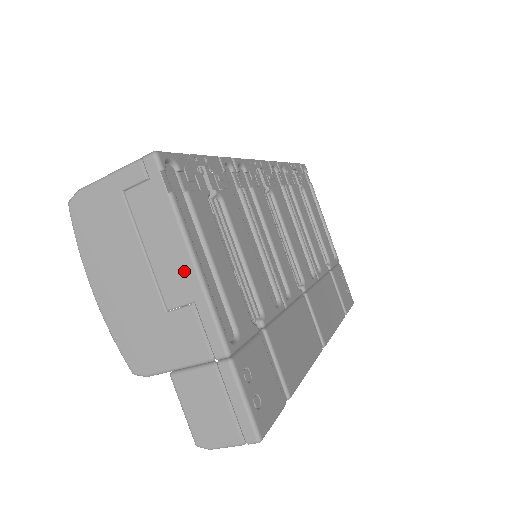
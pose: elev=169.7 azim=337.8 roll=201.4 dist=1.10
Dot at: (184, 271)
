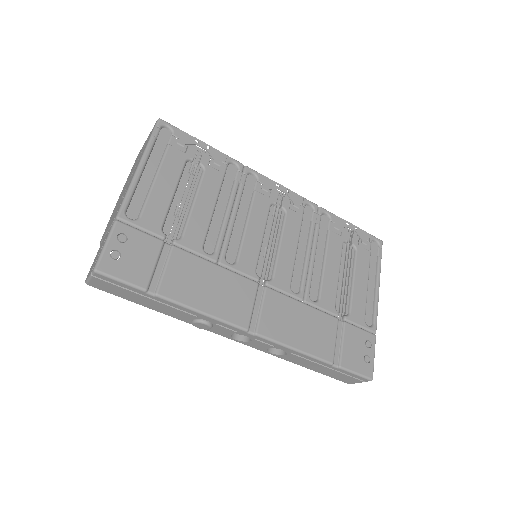
Dot at: occluded
